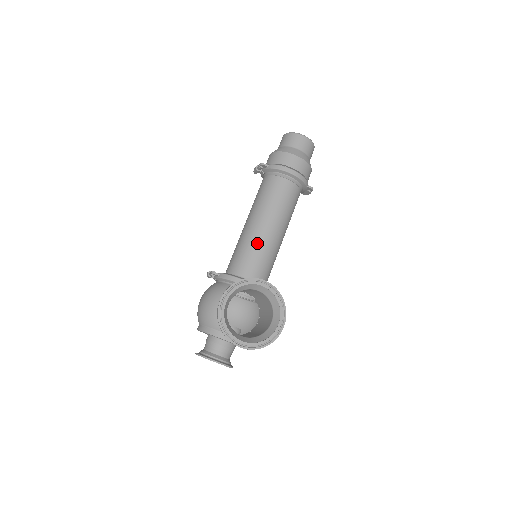
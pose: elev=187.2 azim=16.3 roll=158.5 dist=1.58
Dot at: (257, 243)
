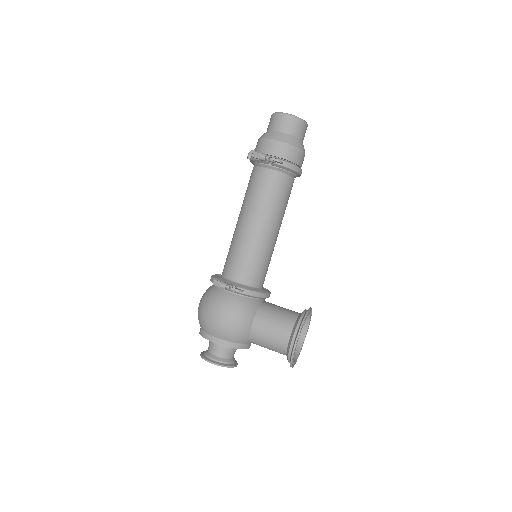
Dot at: (270, 251)
